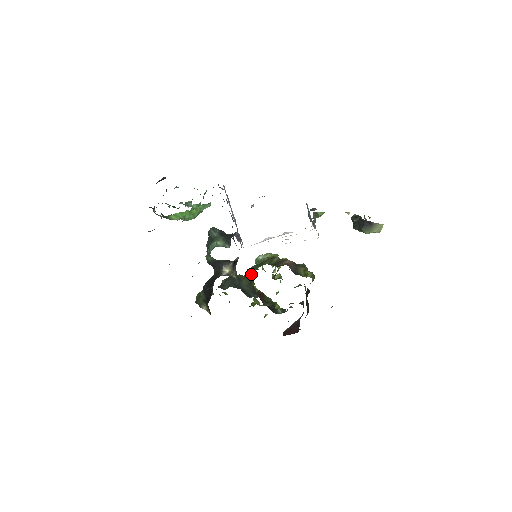
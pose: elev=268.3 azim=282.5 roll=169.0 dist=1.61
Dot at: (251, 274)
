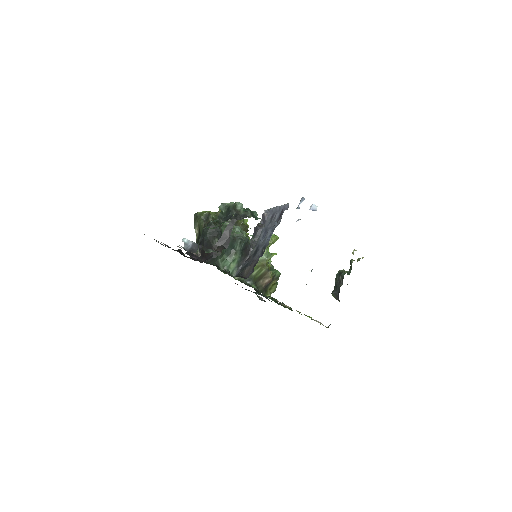
Dot at: (236, 279)
